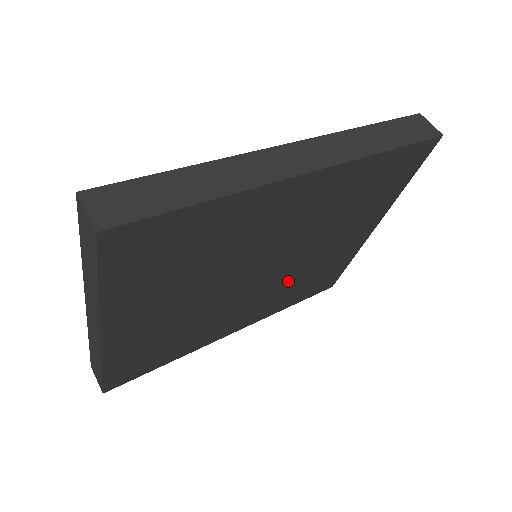
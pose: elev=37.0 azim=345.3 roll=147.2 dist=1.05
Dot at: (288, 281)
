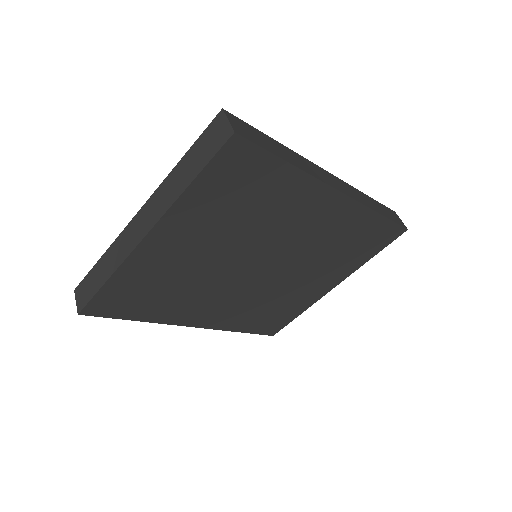
Dot at: (261, 296)
